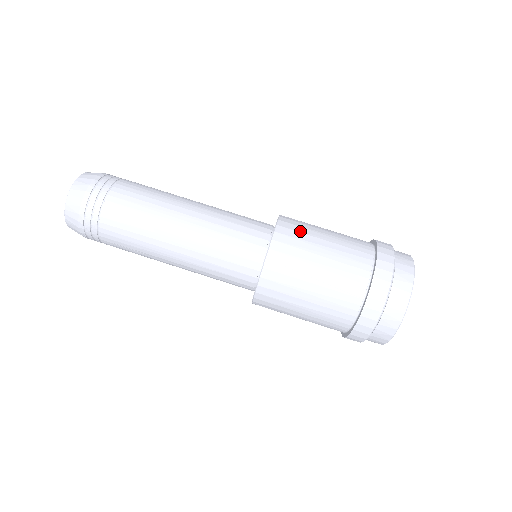
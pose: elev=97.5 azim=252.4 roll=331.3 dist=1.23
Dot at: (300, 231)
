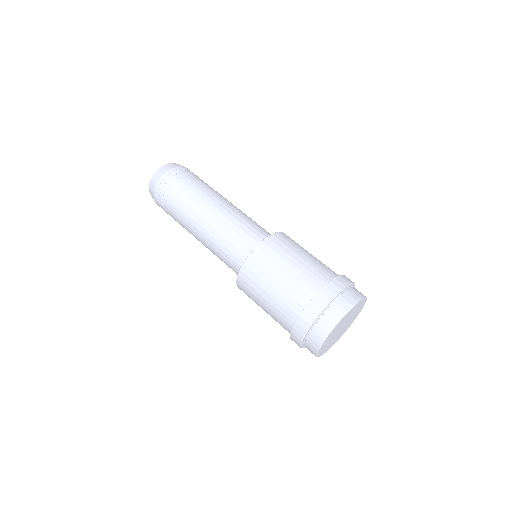
Dot at: occluded
